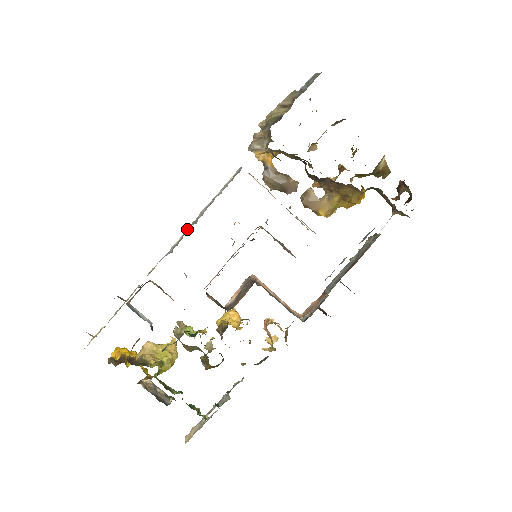
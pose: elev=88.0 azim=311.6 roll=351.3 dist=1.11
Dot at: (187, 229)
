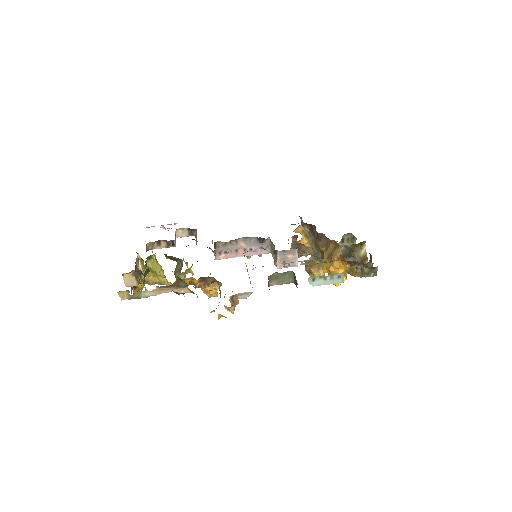
Dot at: occluded
